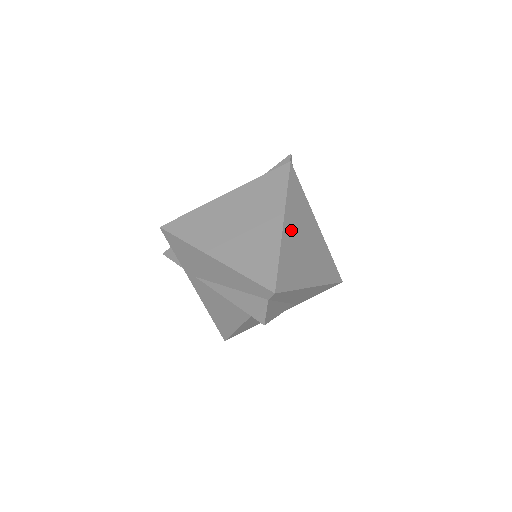
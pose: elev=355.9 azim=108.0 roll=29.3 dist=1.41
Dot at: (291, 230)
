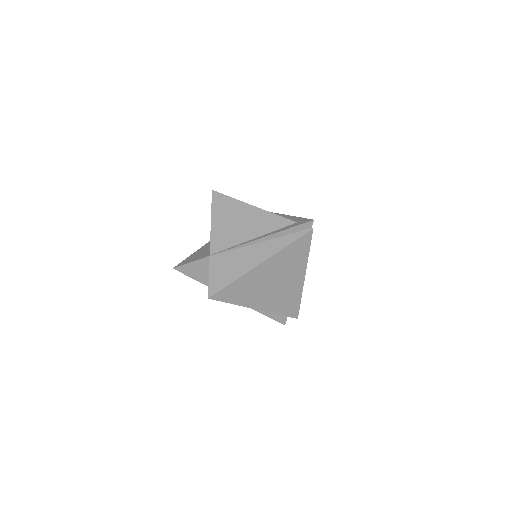
Dot at: occluded
